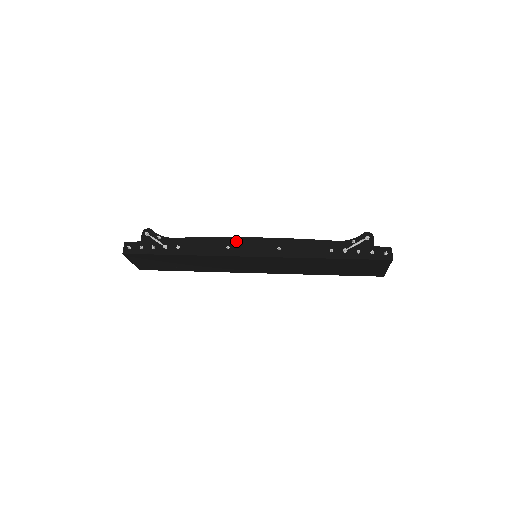
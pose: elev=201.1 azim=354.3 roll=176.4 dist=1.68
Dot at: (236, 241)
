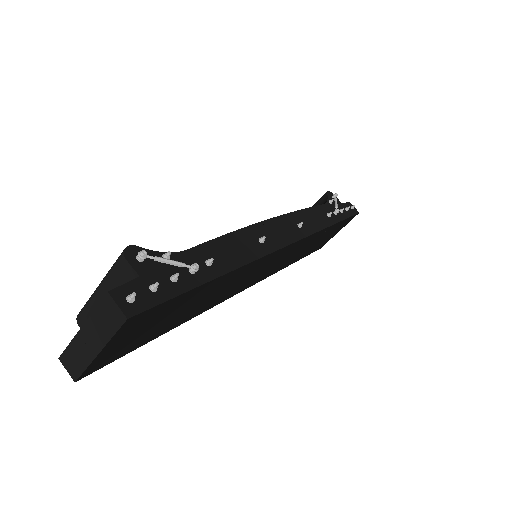
Dot at: (260, 229)
